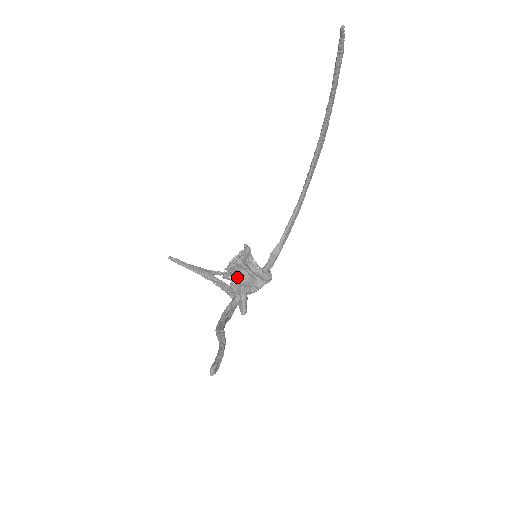
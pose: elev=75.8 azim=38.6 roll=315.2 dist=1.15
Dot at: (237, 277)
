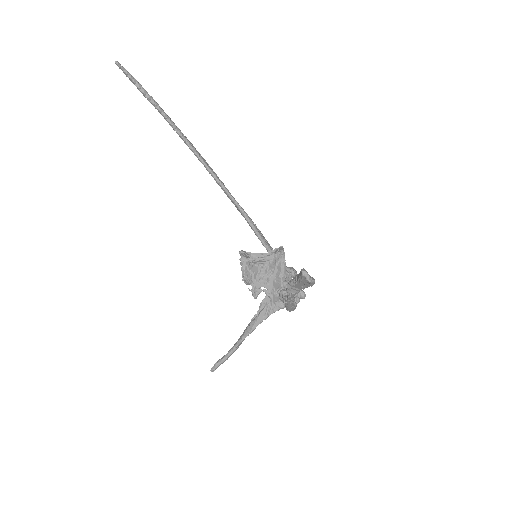
Dot at: (262, 280)
